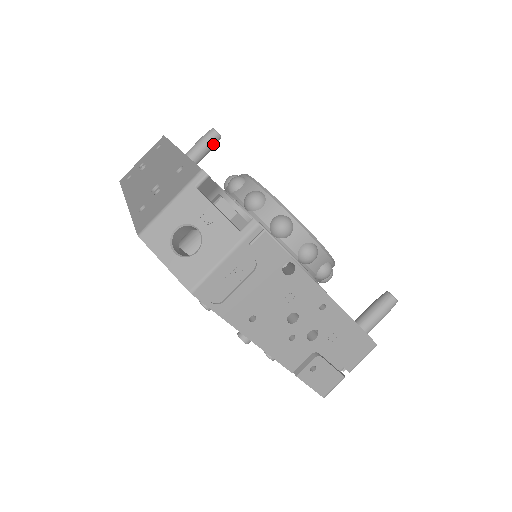
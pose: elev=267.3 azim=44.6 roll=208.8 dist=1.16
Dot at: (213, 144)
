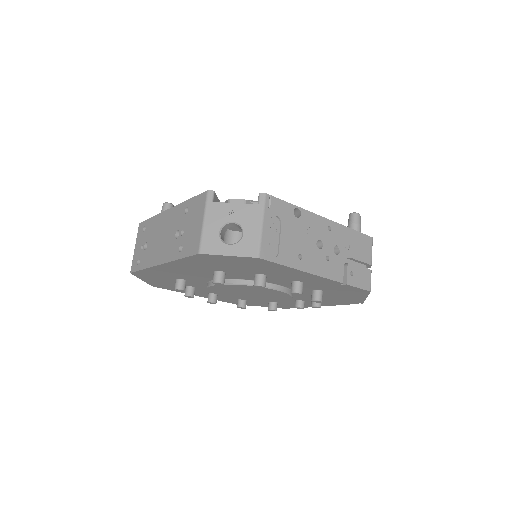
Dot at: occluded
